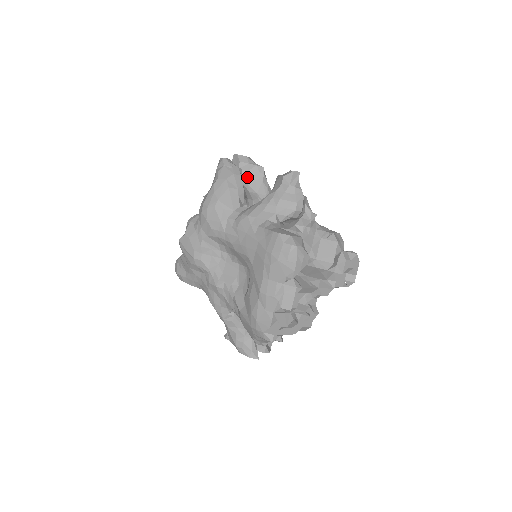
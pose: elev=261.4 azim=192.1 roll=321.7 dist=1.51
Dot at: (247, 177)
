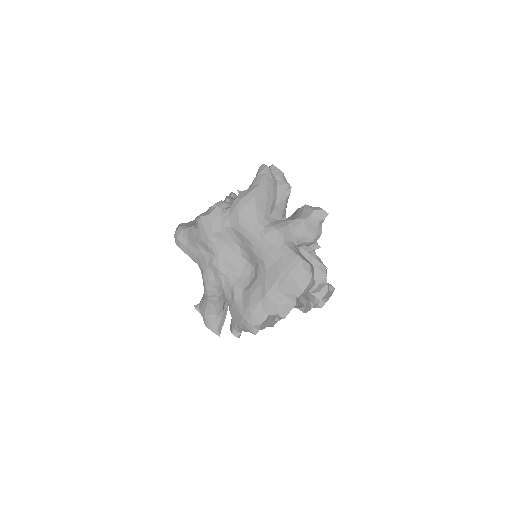
Dot at: occluded
